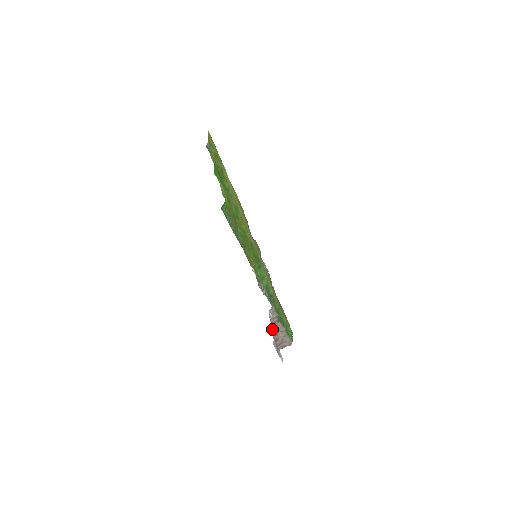
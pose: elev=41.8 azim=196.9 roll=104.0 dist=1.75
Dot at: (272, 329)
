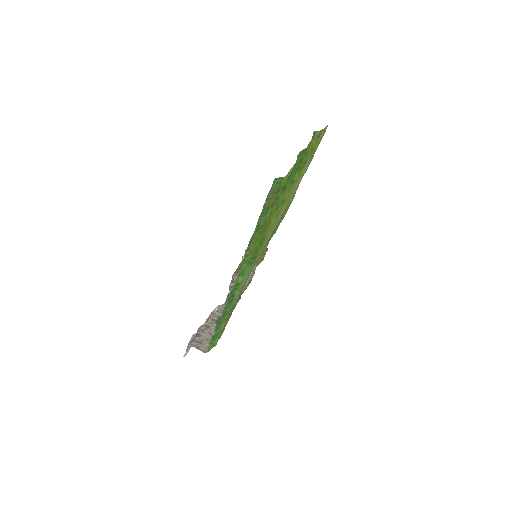
Dot at: (205, 322)
